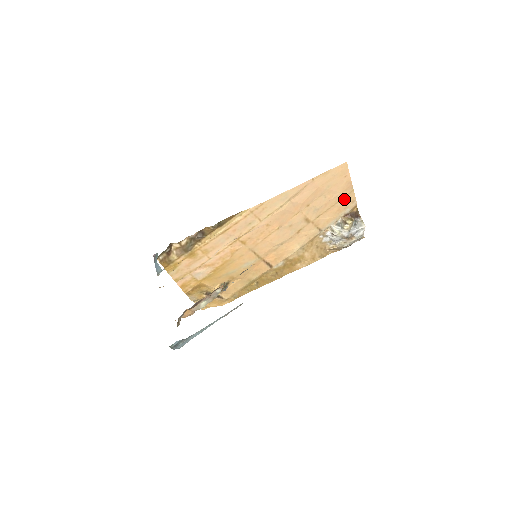
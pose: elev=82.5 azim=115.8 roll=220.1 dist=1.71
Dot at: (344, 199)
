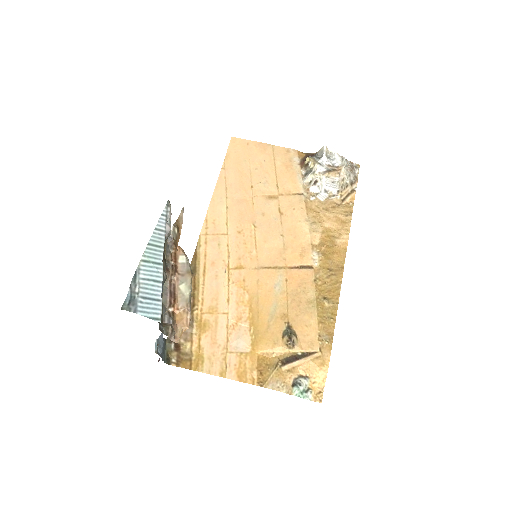
Dot at: (277, 157)
